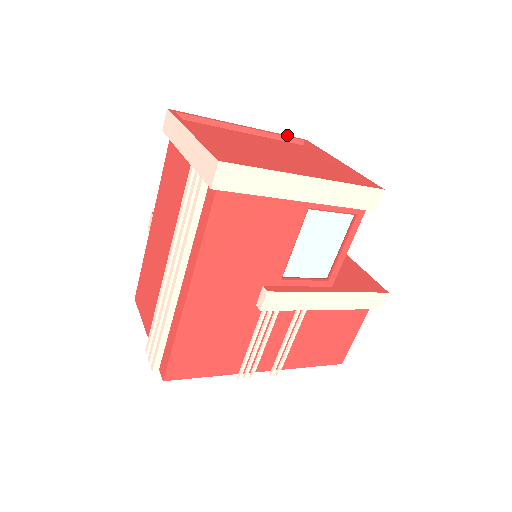
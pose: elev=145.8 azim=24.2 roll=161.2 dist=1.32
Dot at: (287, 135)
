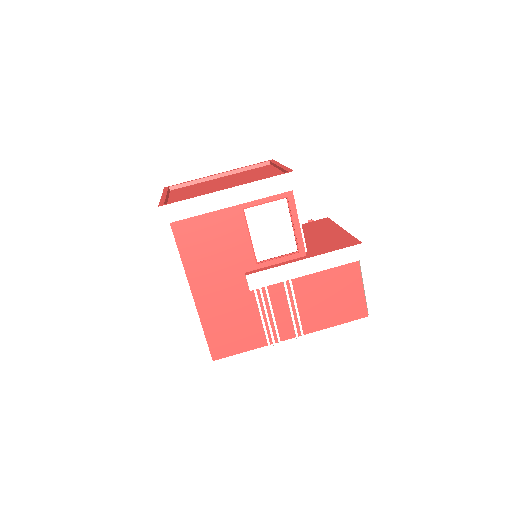
Dot at: (255, 164)
